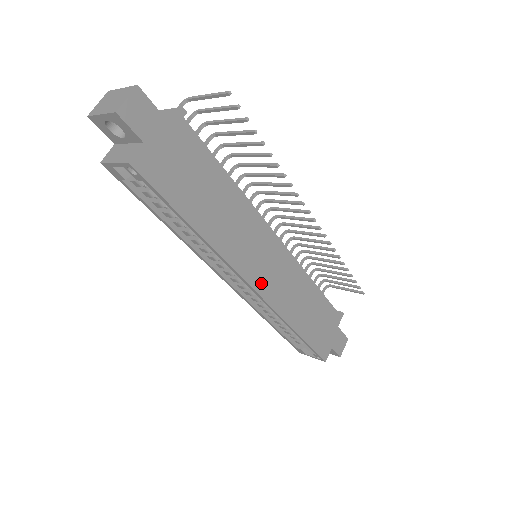
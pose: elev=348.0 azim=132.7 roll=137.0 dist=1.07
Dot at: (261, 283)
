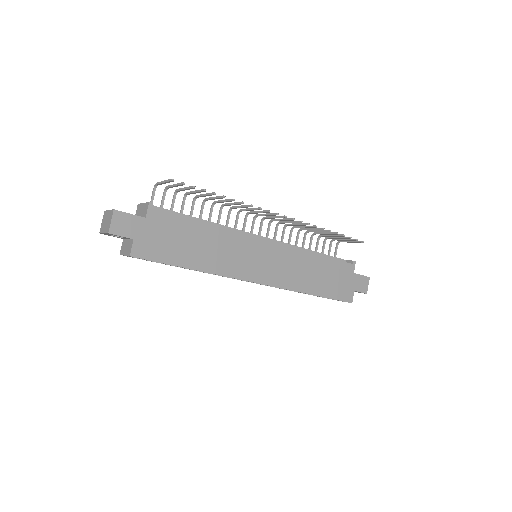
Dot at: (263, 276)
